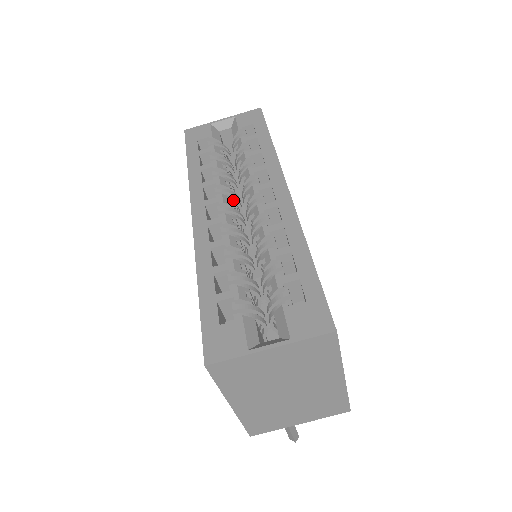
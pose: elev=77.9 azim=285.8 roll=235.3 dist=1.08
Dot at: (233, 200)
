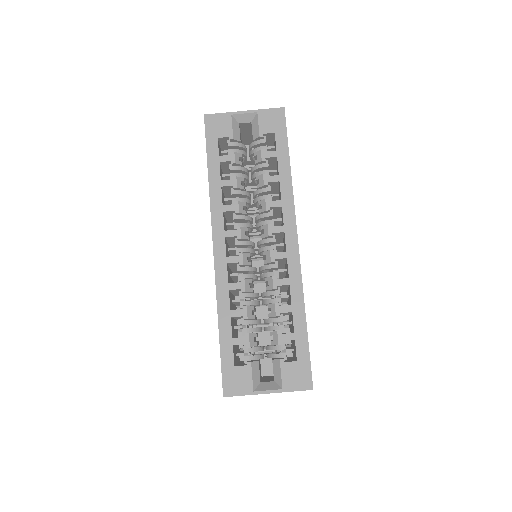
Dot at: (248, 227)
